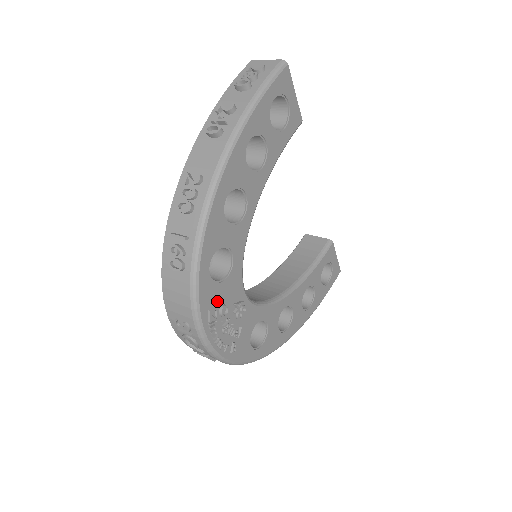
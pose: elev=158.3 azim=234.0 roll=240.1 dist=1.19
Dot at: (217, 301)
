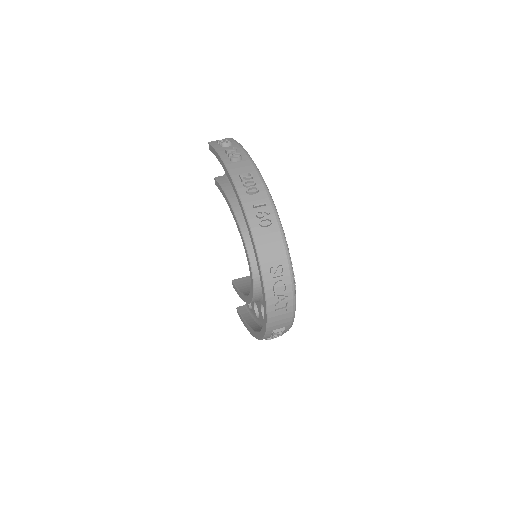
Dot at: occluded
